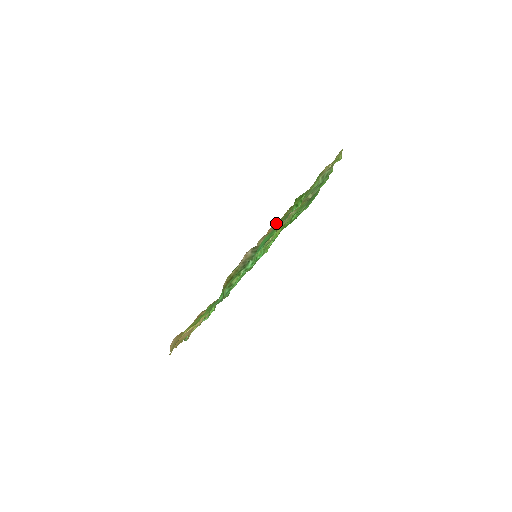
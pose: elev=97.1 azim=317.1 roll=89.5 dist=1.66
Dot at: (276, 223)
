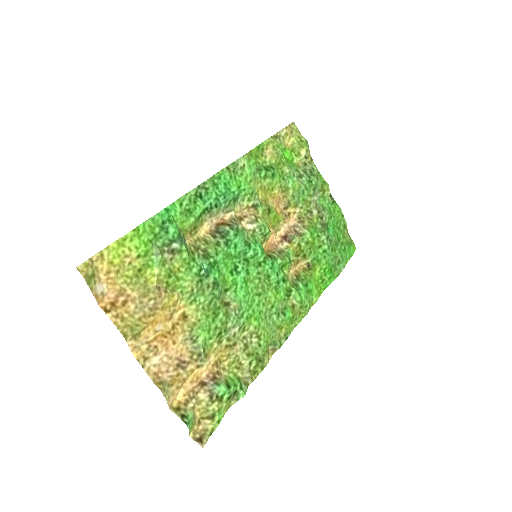
Dot at: (276, 231)
